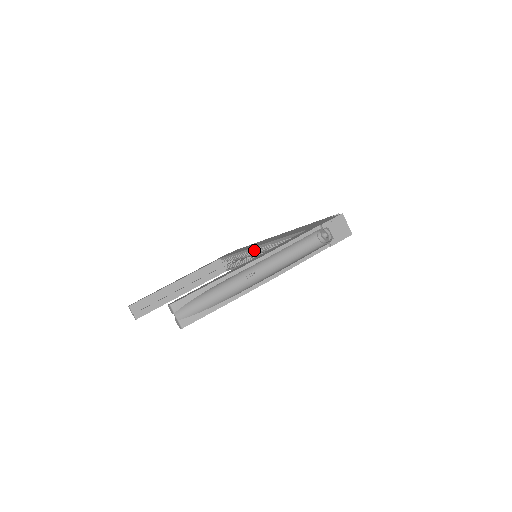
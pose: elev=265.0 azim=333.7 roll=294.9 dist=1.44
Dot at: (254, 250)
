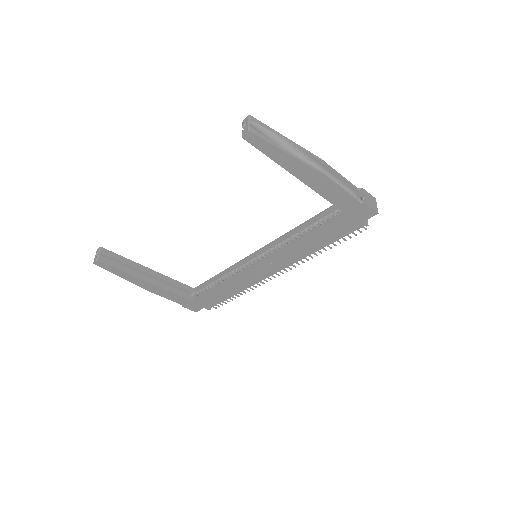
Dot at: (253, 258)
